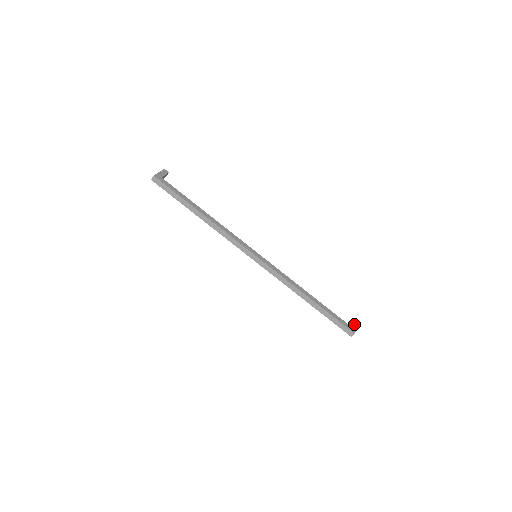
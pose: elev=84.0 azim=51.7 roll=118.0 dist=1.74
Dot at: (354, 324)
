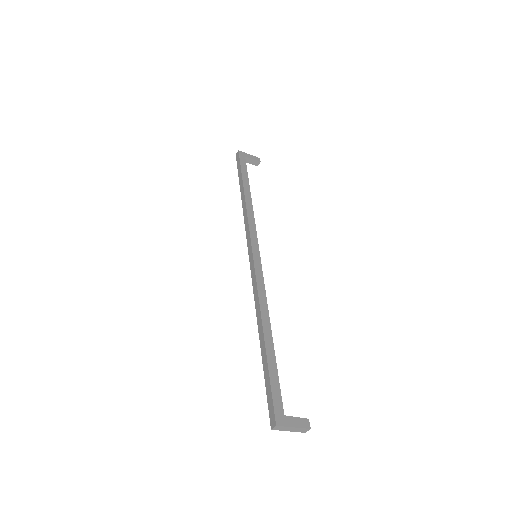
Dot at: (296, 421)
